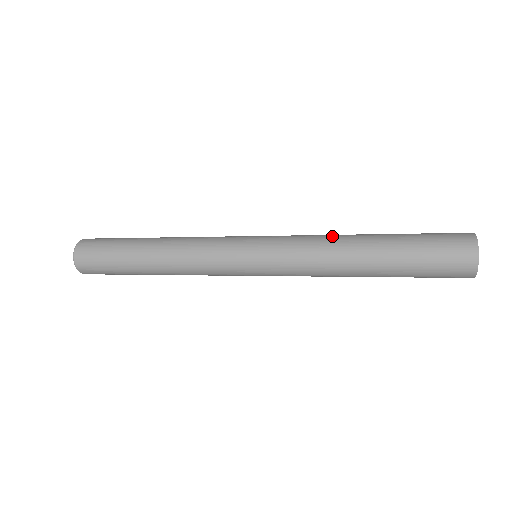
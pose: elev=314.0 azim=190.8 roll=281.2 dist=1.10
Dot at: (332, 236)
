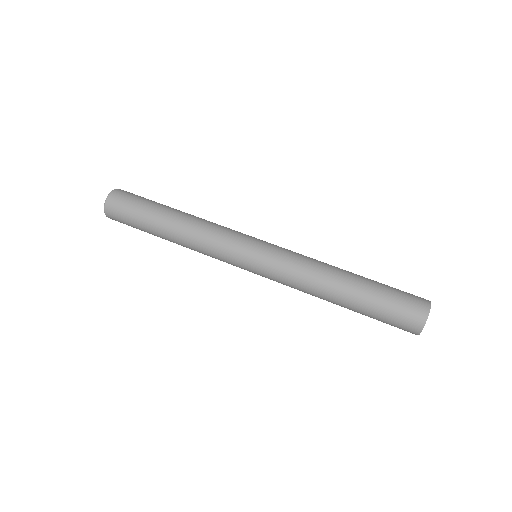
Dot at: (323, 262)
